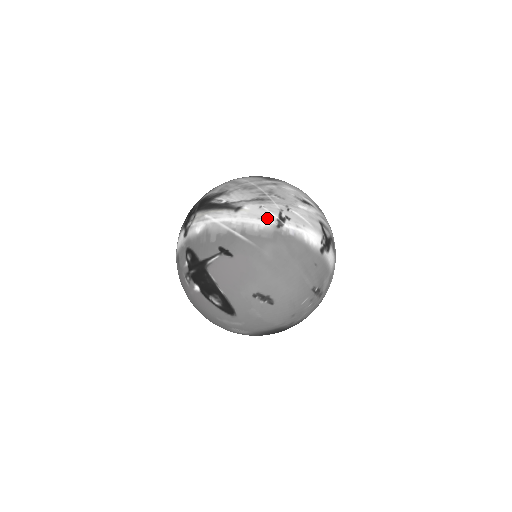
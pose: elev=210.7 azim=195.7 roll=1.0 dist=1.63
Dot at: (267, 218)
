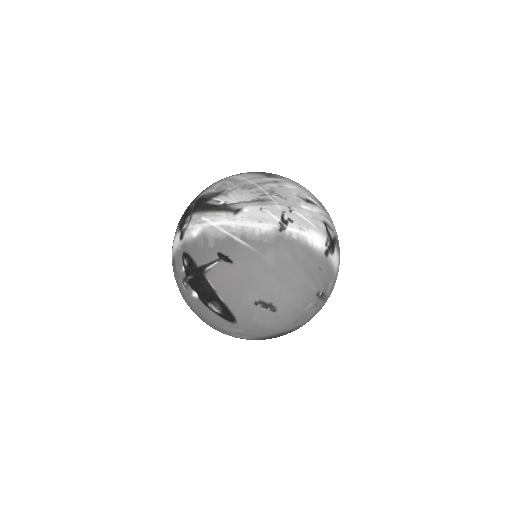
Dot at: (268, 221)
